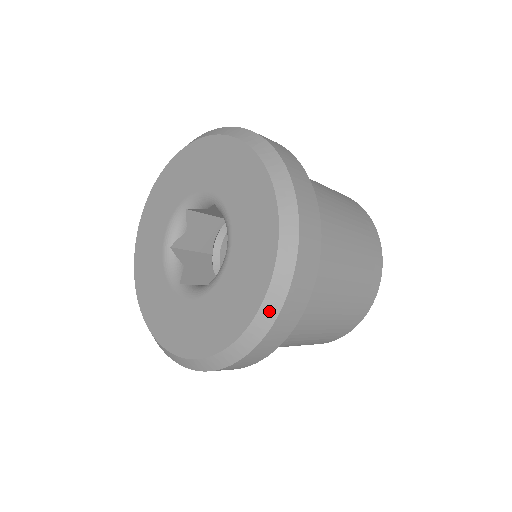
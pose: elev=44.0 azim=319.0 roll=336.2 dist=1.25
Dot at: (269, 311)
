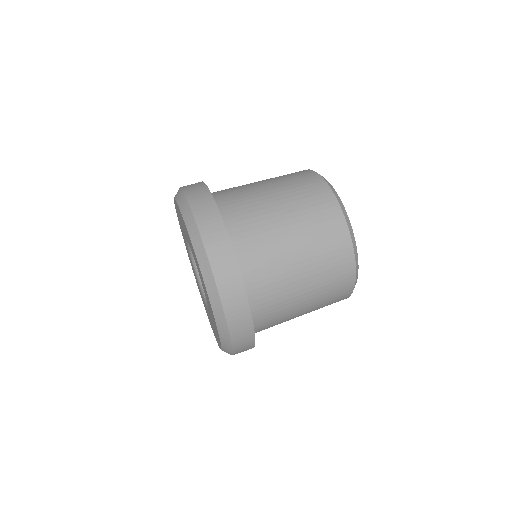
Dot at: (225, 338)
